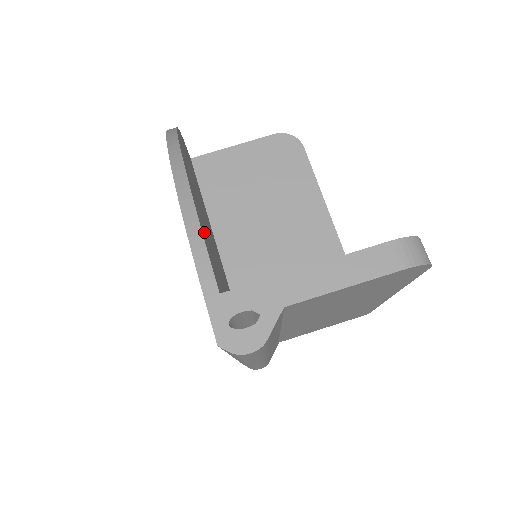
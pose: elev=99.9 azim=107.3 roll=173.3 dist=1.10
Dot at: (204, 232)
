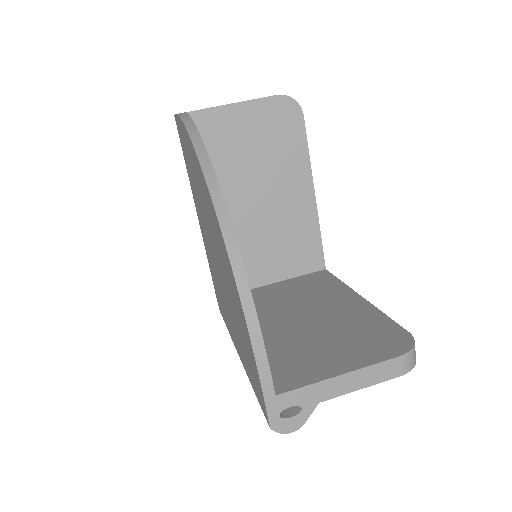
Dot at: occluded
